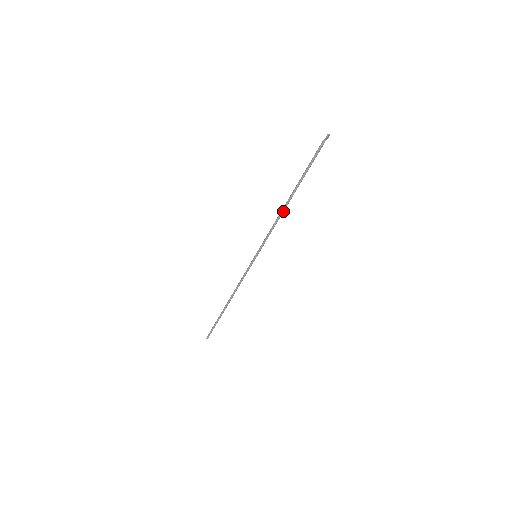
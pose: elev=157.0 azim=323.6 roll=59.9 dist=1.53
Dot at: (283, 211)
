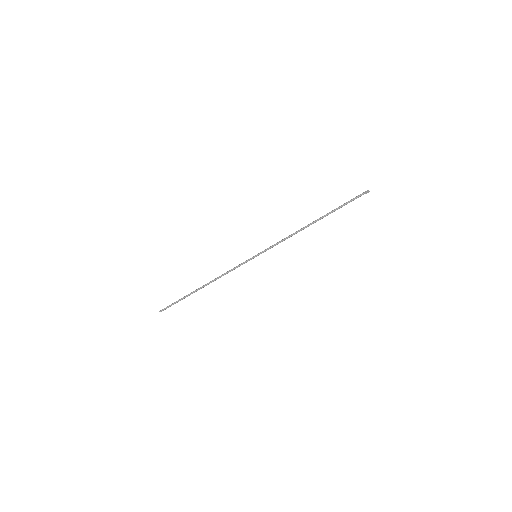
Dot at: (301, 230)
